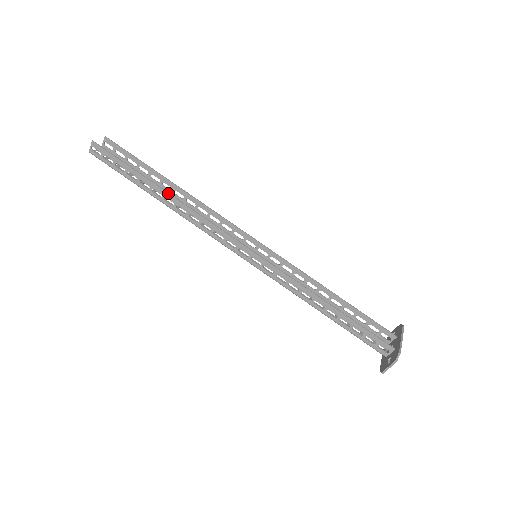
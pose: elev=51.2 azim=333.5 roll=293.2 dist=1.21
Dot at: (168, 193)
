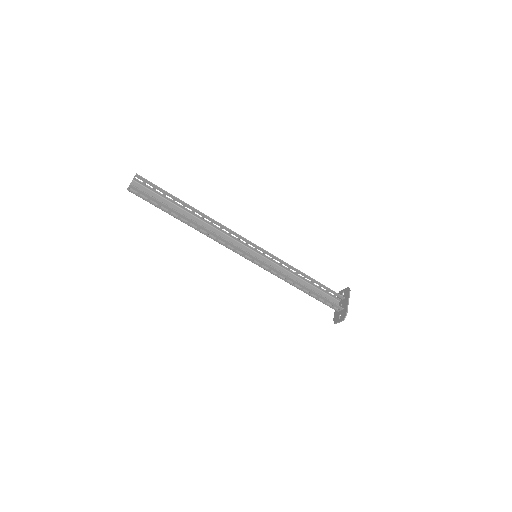
Dot at: (193, 221)
